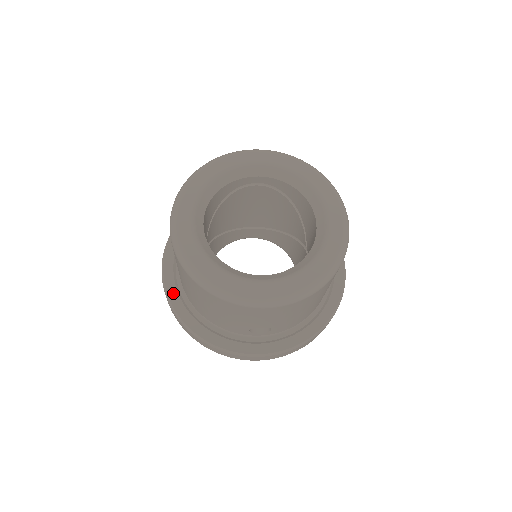
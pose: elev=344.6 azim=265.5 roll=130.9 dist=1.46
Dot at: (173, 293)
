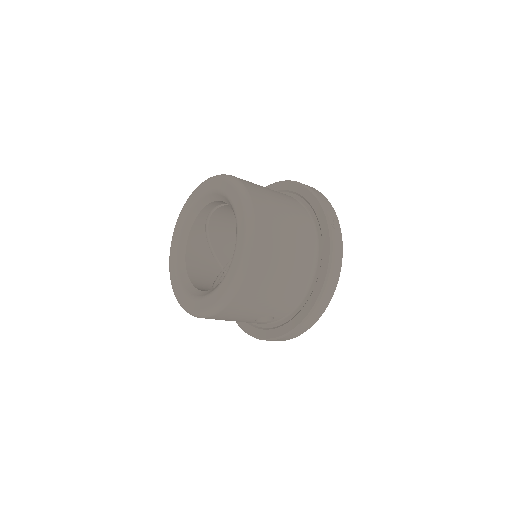
Dot at: occluded
